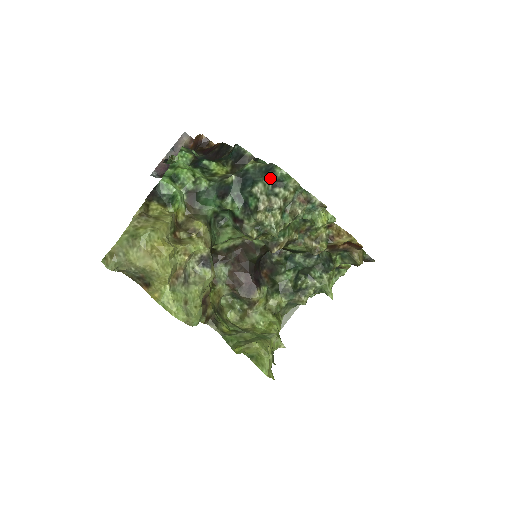
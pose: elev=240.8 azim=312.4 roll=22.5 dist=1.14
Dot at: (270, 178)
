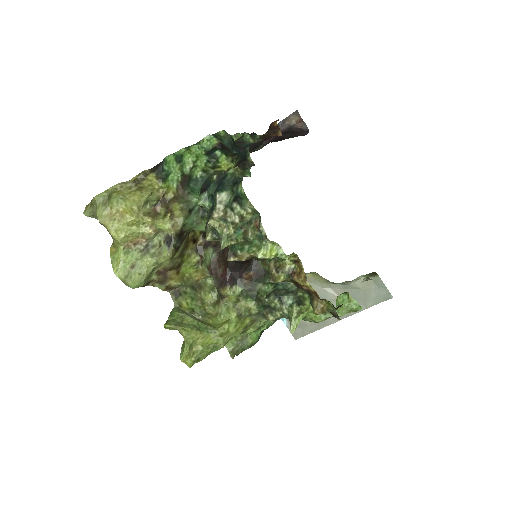
Dot at: (235, 191)
